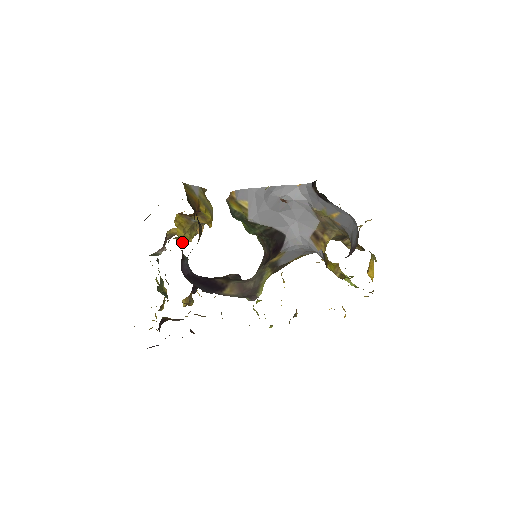
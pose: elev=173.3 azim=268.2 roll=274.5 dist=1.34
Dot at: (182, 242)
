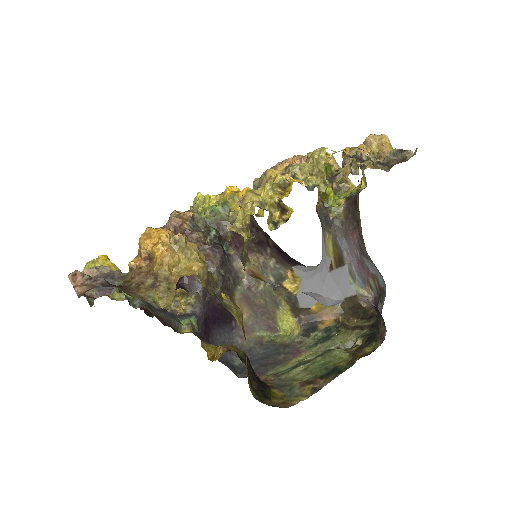
Dot at: occluded
